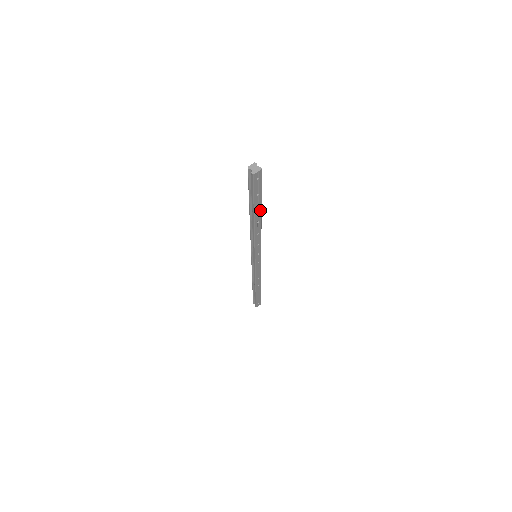
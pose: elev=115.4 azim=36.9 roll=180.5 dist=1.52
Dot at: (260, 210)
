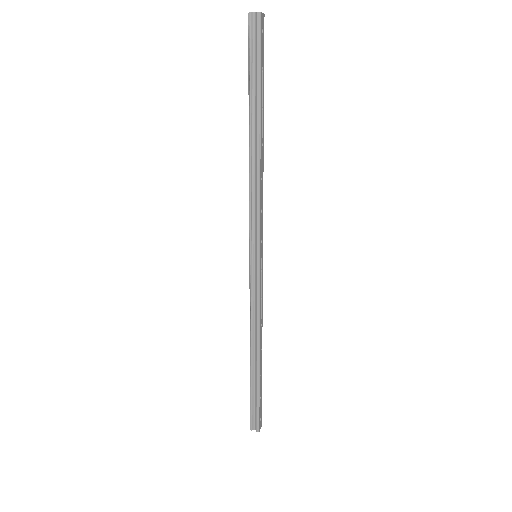
Dot at: (262, 115)
